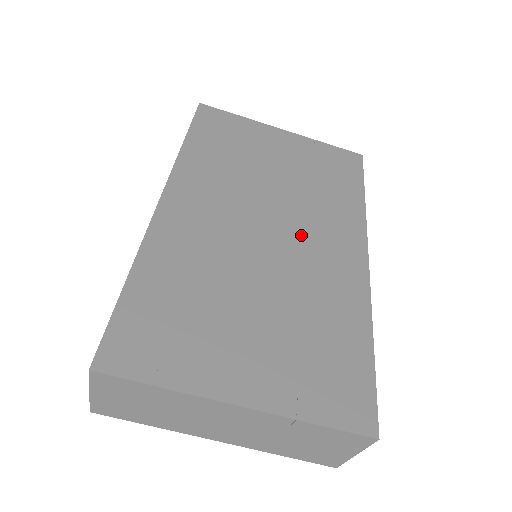
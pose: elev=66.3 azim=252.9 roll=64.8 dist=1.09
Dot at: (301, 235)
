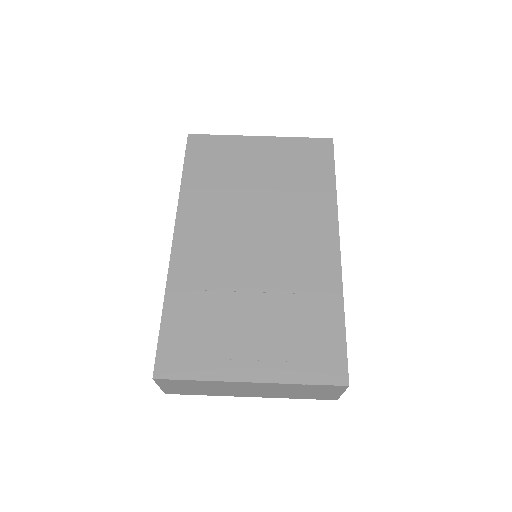
Dot at: (283, 237)
